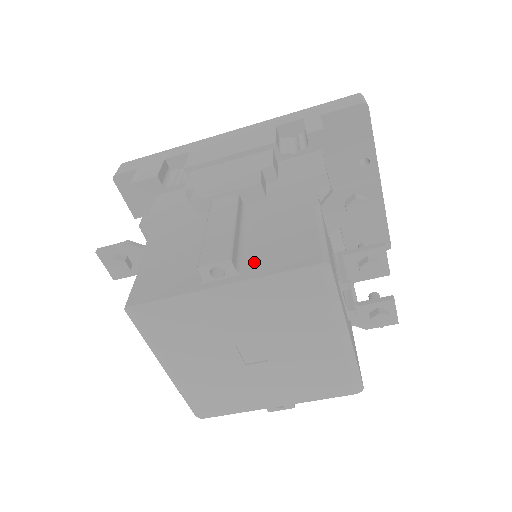
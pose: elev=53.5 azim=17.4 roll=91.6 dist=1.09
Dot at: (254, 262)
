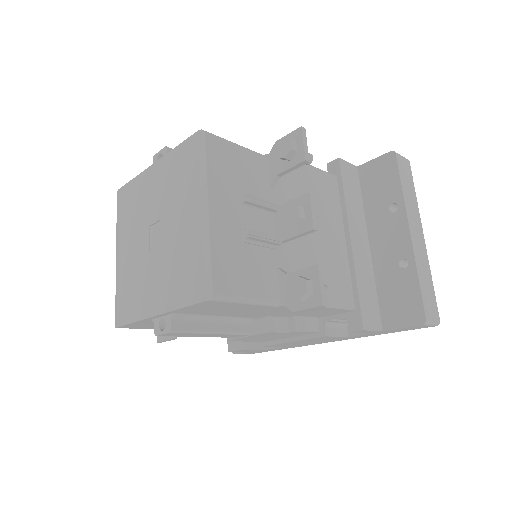
Dot at: occluded
